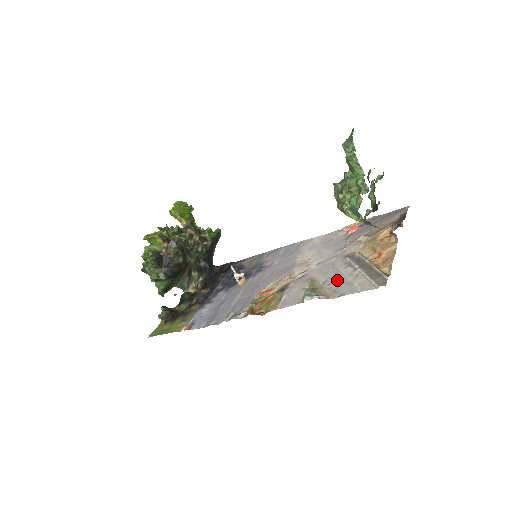
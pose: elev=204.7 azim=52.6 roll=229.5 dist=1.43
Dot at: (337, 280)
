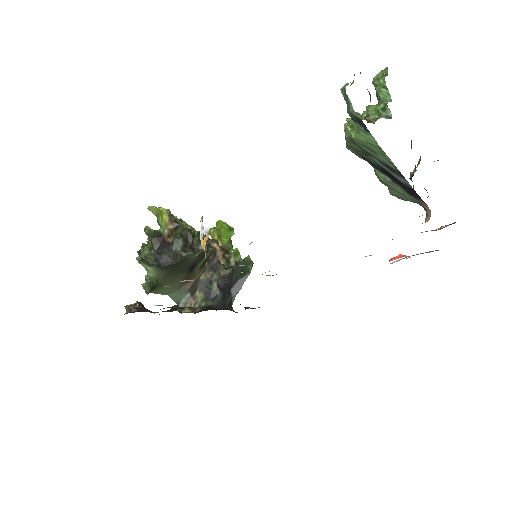
Dot at: occluded
